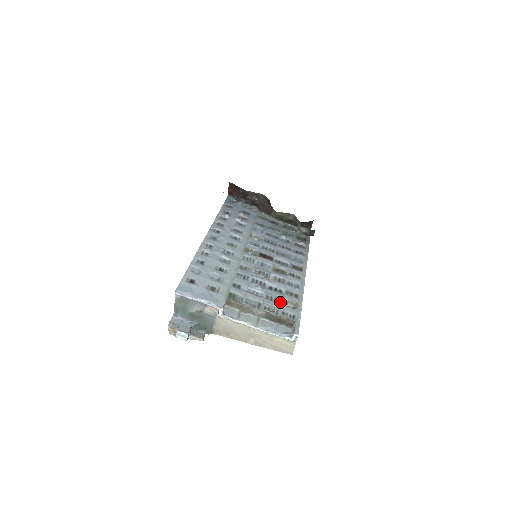
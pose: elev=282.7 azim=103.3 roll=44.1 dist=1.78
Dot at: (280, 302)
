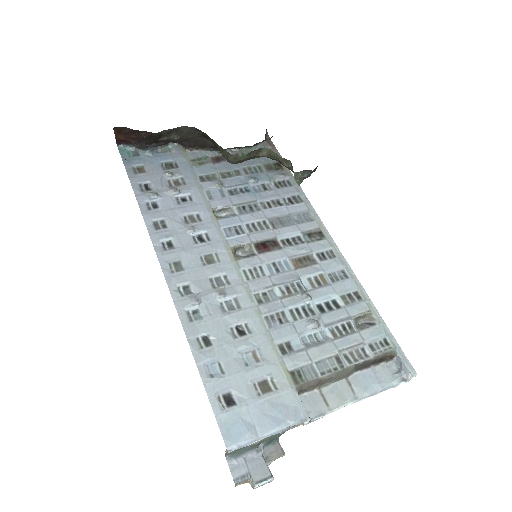
Dot at: (353, 328)
